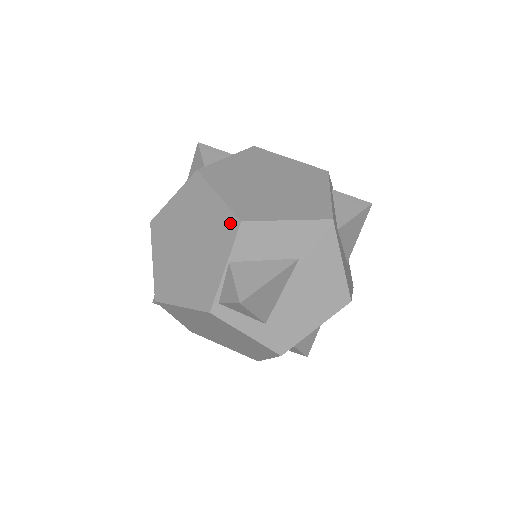
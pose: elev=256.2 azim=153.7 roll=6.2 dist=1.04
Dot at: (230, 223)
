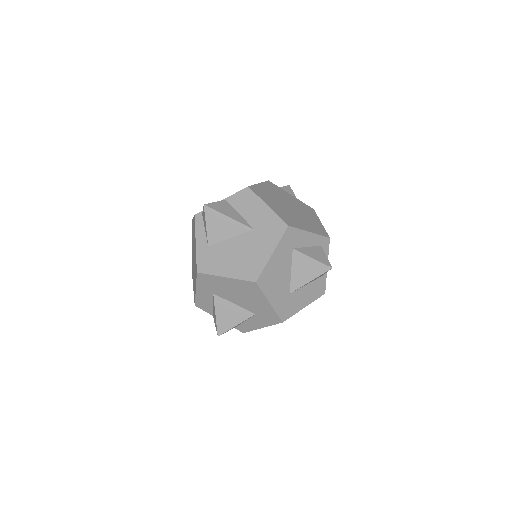
Dot at: occluded
